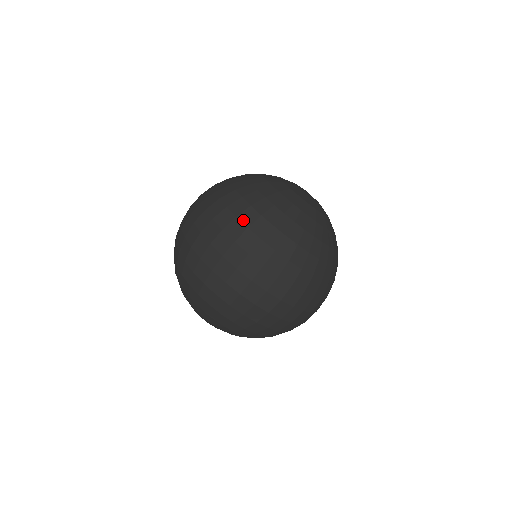
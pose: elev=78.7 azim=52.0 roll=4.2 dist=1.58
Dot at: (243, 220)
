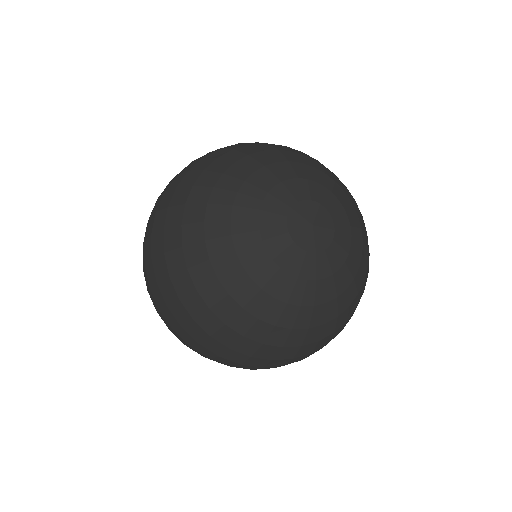
Dot at: (175, 286)
